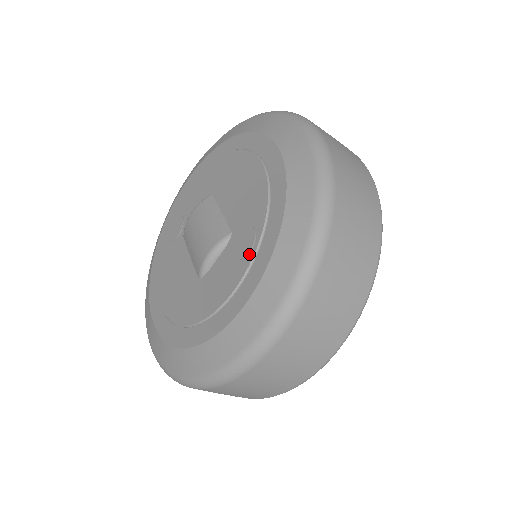
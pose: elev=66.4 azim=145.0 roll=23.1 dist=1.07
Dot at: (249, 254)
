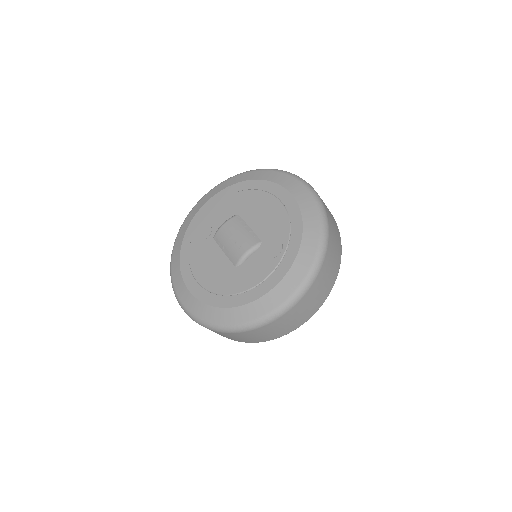
Dot at: (279, 255)
